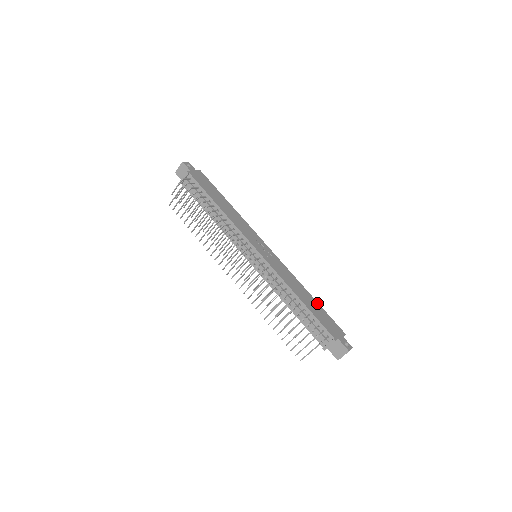
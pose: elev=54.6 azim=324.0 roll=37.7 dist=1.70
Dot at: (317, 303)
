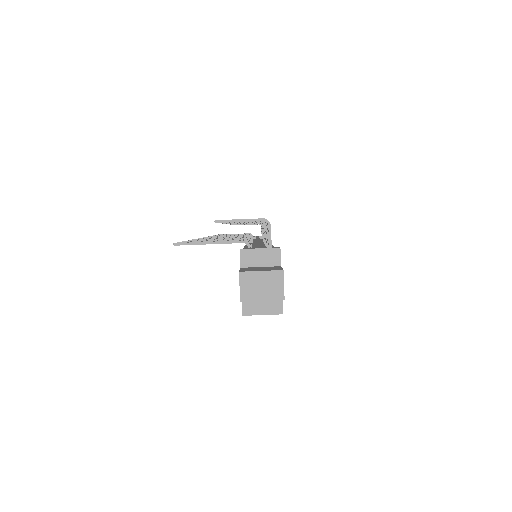
Dot at: occluded
